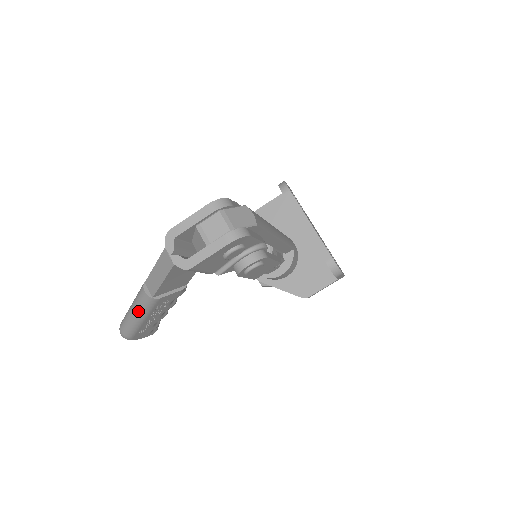
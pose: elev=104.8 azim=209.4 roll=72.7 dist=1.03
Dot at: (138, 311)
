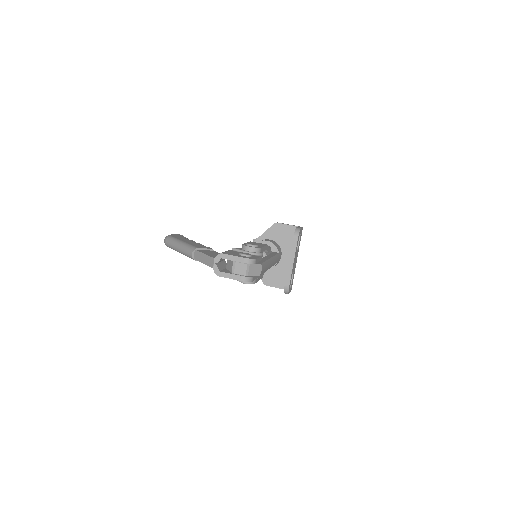
Dot at: (182, 252)
